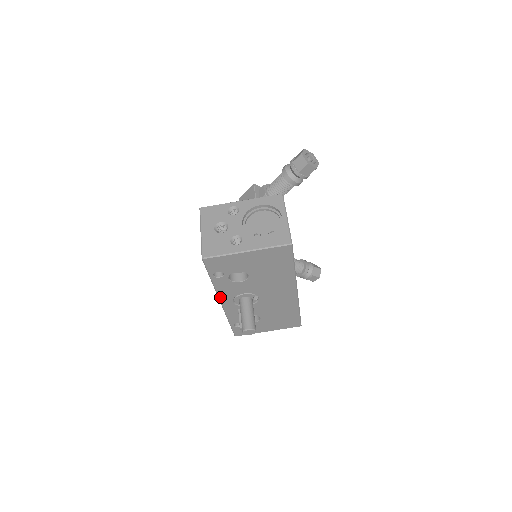
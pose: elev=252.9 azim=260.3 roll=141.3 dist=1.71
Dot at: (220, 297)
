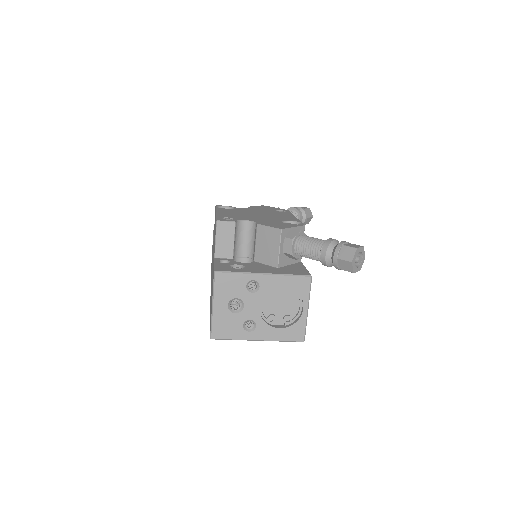
Dot at: occluded
